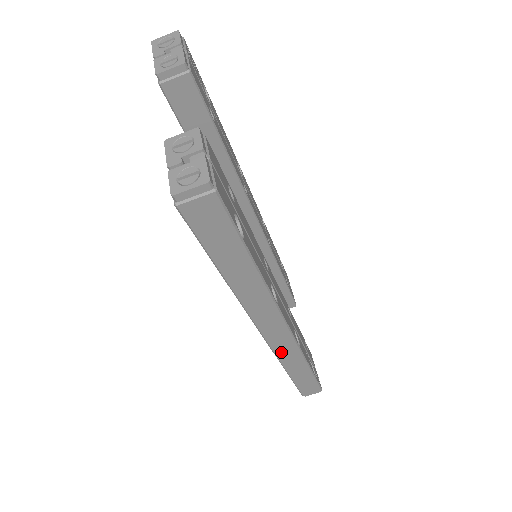
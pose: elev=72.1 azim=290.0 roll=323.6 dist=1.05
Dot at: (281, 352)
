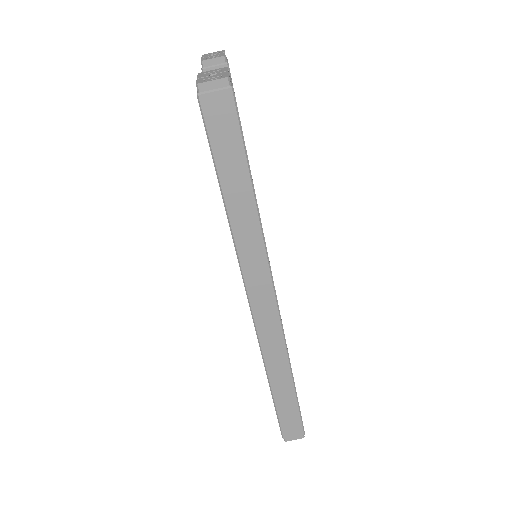
Dot at: (266, 342)
